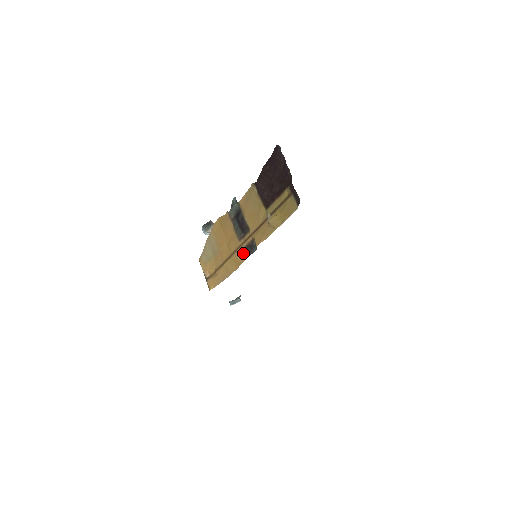
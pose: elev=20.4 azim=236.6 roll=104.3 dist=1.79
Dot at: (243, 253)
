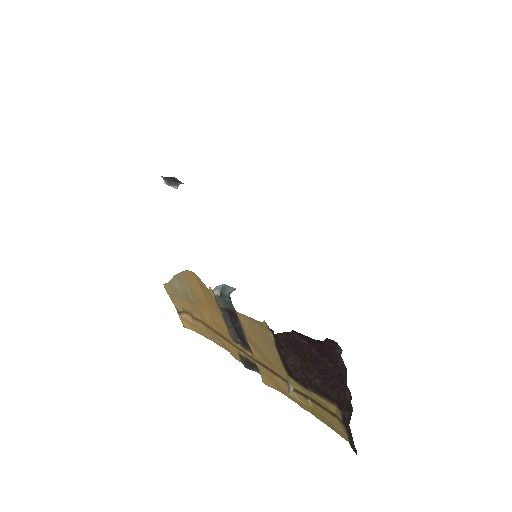
Dot at: (238, 357)
